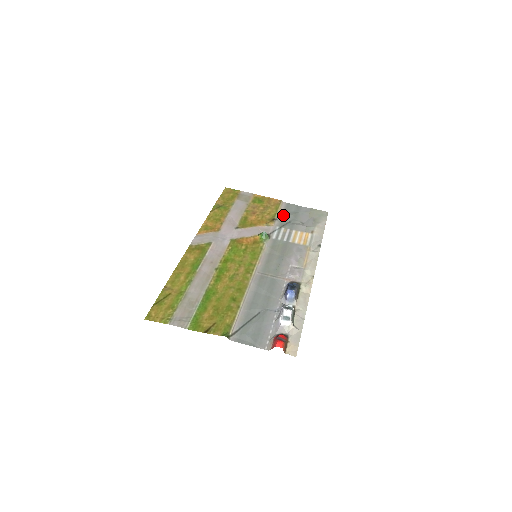
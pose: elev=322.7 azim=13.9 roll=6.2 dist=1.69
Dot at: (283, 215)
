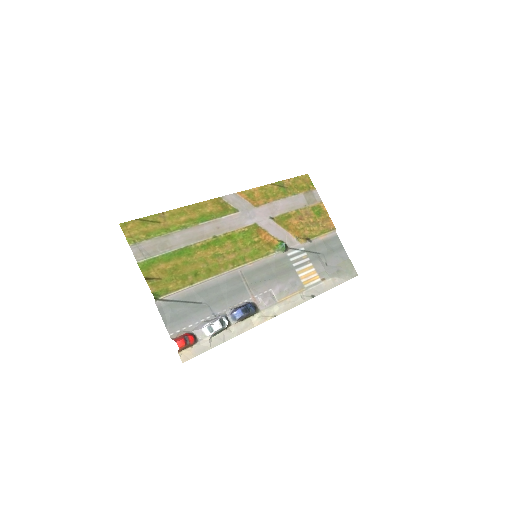
Dot at: (321, 242)
